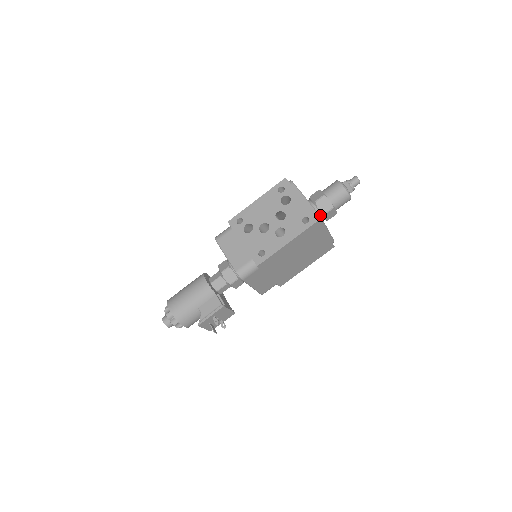
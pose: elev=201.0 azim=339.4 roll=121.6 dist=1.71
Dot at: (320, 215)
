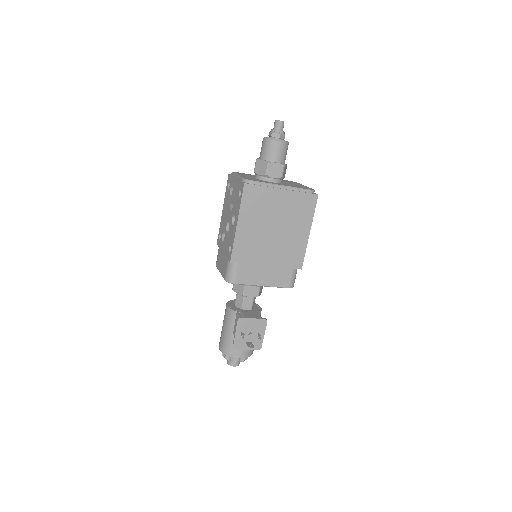
Dot at: (265, 179)
